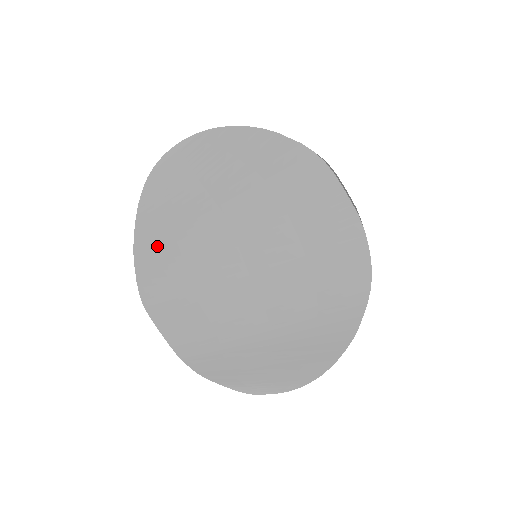
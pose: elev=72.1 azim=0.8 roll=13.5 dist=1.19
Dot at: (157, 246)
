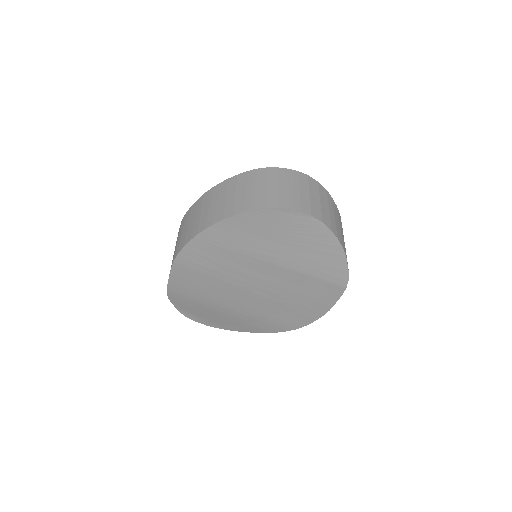
Dot at: (218, 243)
